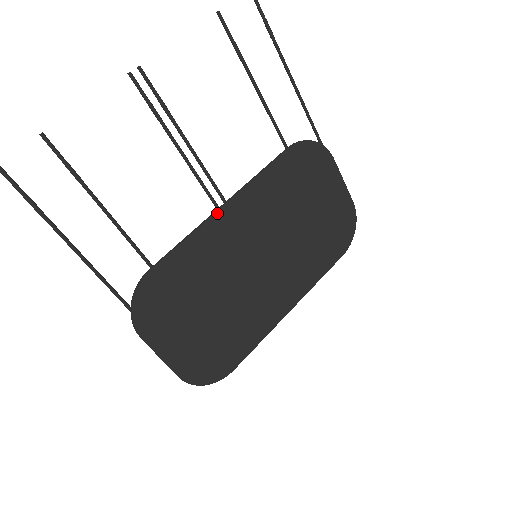
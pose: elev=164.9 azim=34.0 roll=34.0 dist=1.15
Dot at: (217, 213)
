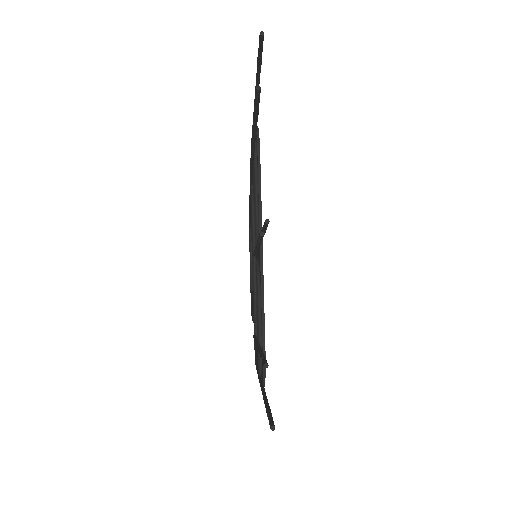
Dot at: occluded
